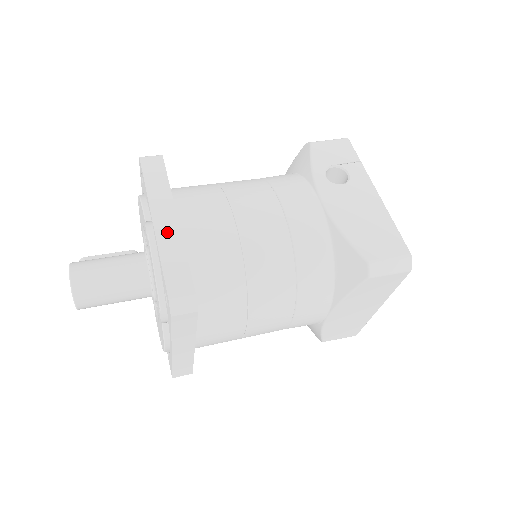
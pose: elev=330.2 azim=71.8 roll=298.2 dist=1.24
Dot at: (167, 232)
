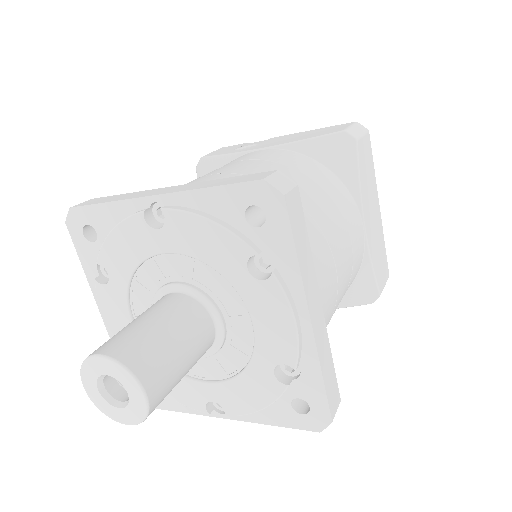
Dot at: (180, 188)
